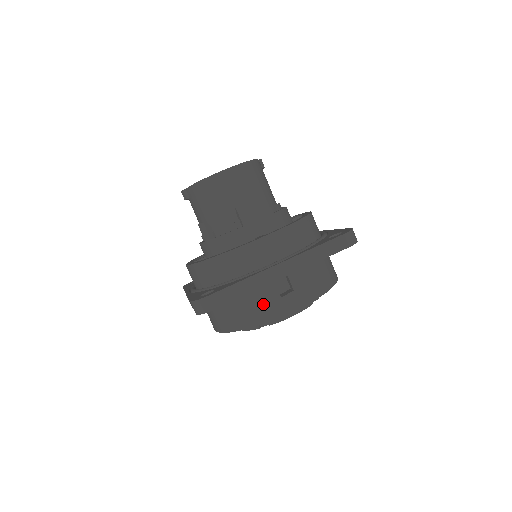
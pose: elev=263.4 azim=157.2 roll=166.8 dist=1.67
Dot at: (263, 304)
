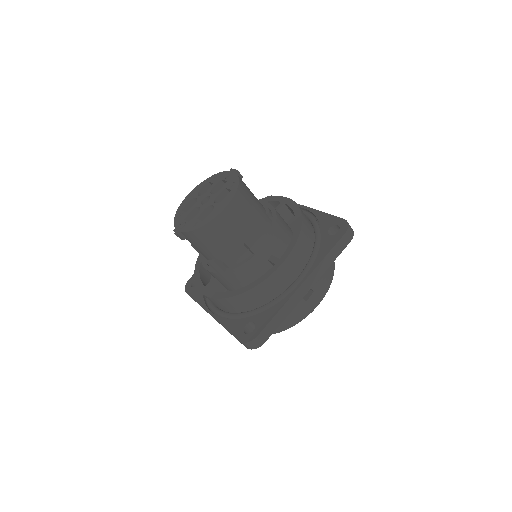
Dot at: (293, 312)
